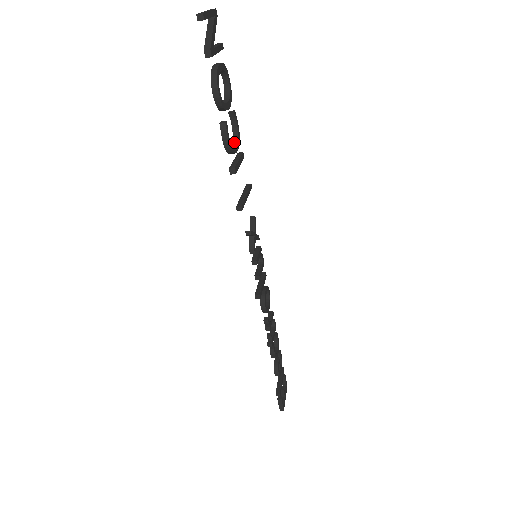
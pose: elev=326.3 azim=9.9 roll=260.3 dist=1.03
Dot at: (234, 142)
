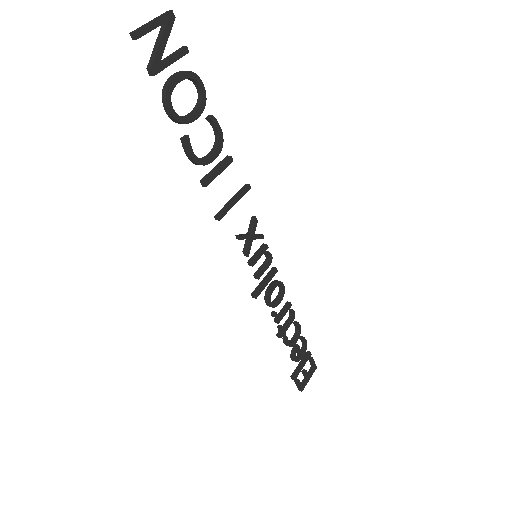
Dot at: (213, 149)
